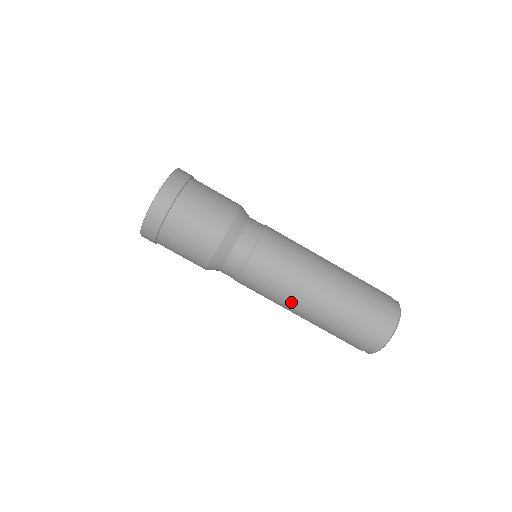
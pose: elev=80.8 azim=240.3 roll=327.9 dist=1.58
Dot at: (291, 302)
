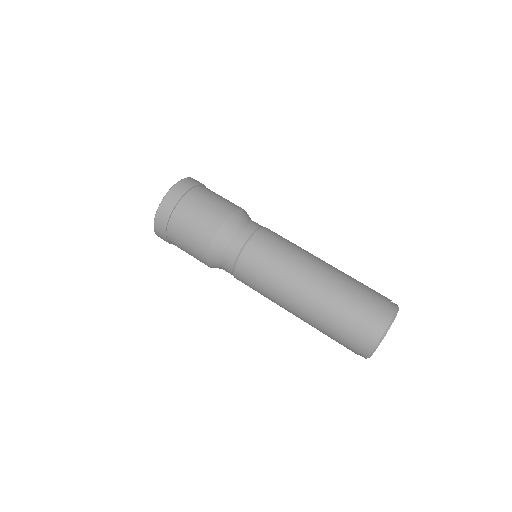
Dot at: (282, 295)
